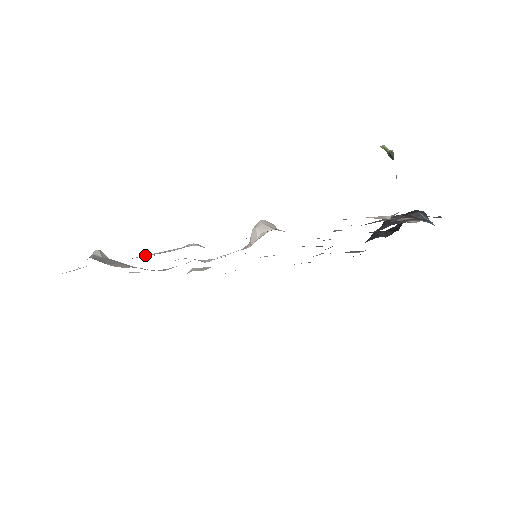
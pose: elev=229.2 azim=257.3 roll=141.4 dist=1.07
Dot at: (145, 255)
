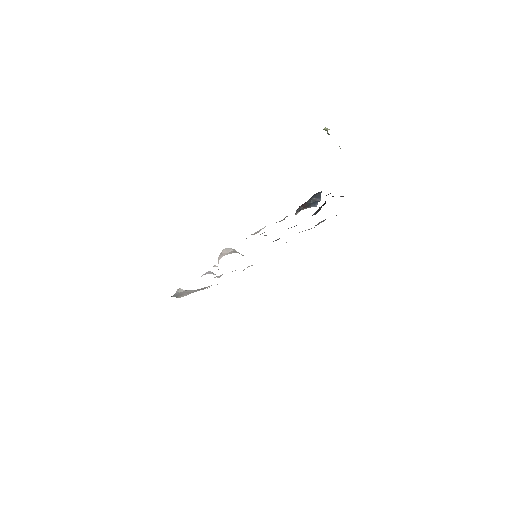
Dot at: occluded
